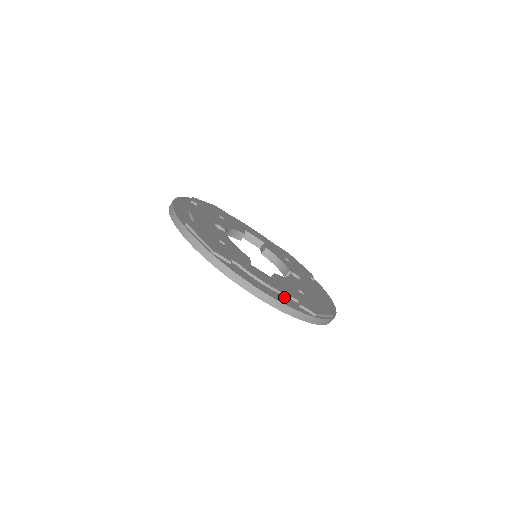
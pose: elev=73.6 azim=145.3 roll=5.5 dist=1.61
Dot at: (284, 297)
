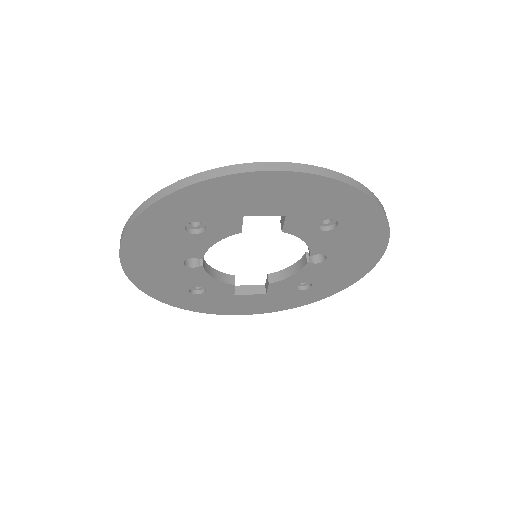
Dot at: occluded
